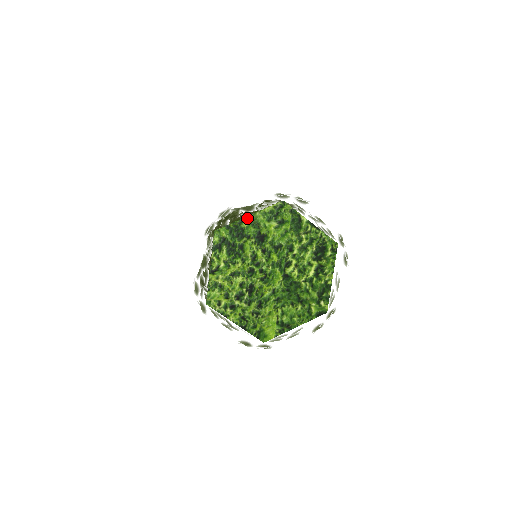
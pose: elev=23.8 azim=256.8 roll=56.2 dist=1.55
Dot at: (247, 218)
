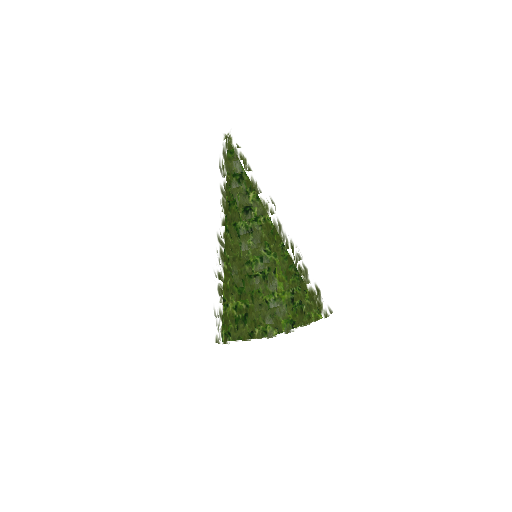
Dot at: occluded
